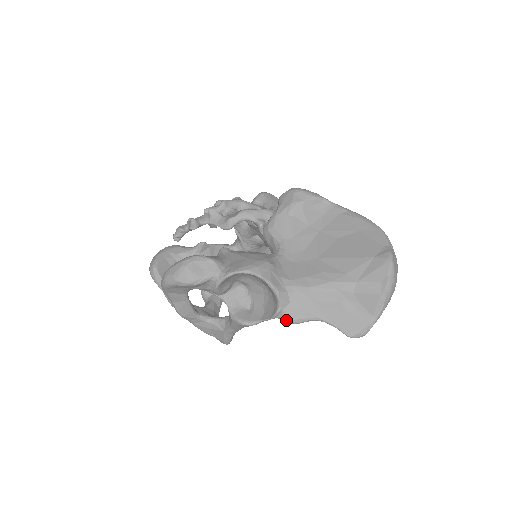
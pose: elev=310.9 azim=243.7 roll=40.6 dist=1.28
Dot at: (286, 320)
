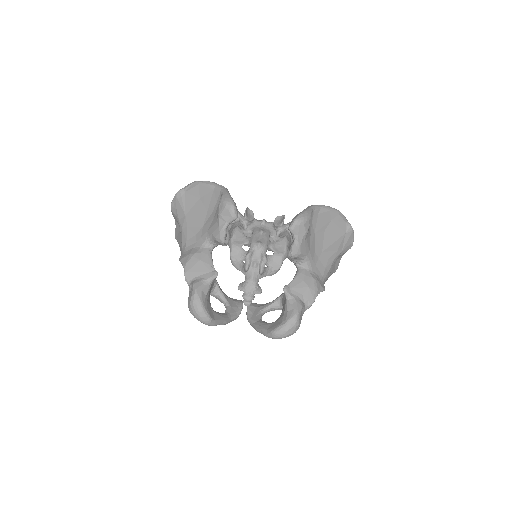
Dot at: occluded
